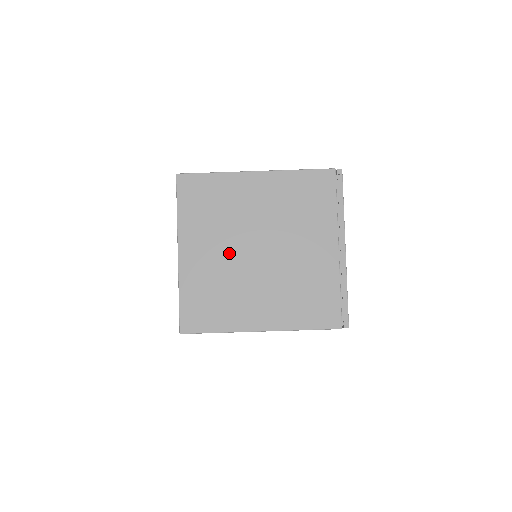
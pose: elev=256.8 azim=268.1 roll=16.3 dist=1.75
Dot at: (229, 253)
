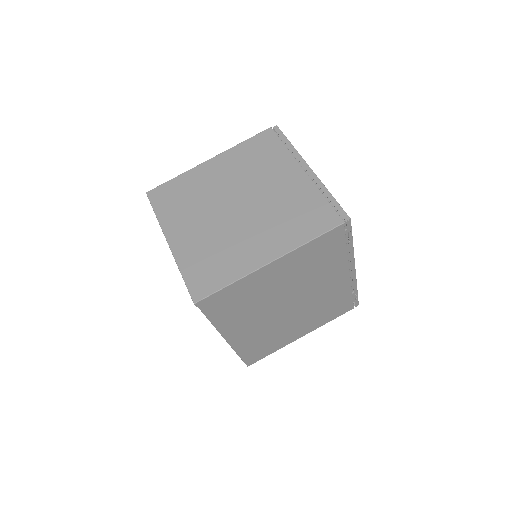
Dot at: (212, 220)
